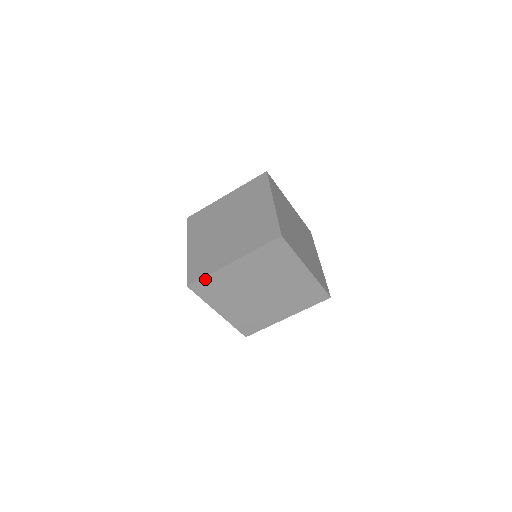
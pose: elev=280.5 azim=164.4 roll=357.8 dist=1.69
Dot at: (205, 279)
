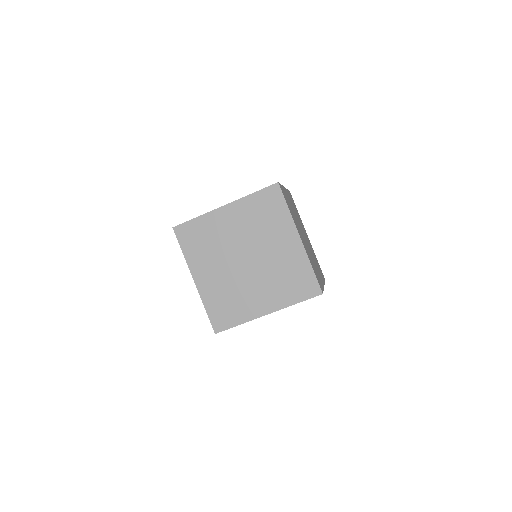
Dot at: (192, 222)
